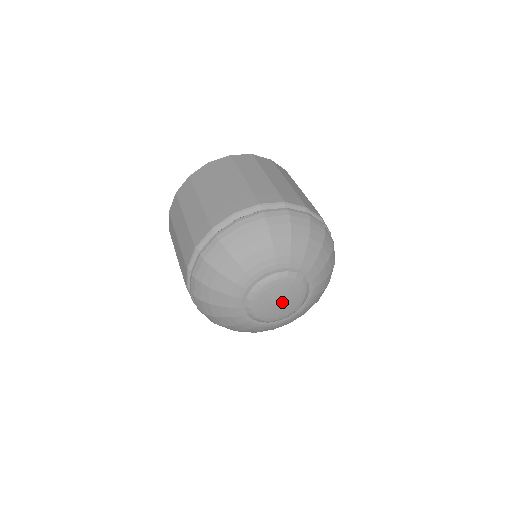
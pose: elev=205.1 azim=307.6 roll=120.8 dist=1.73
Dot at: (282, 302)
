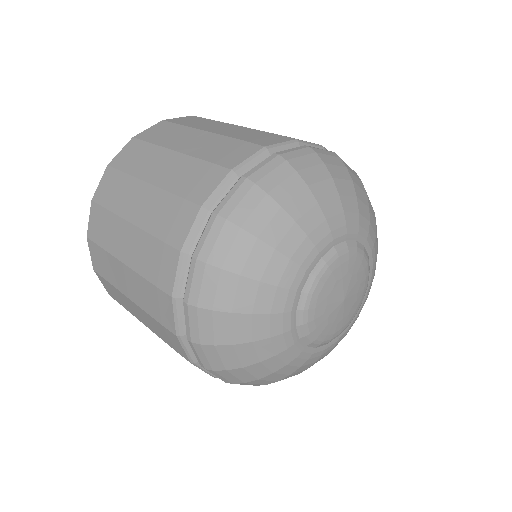
Dot at: (344, 302)
